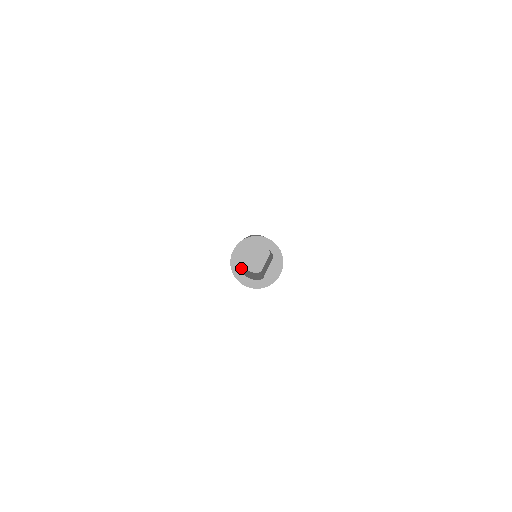
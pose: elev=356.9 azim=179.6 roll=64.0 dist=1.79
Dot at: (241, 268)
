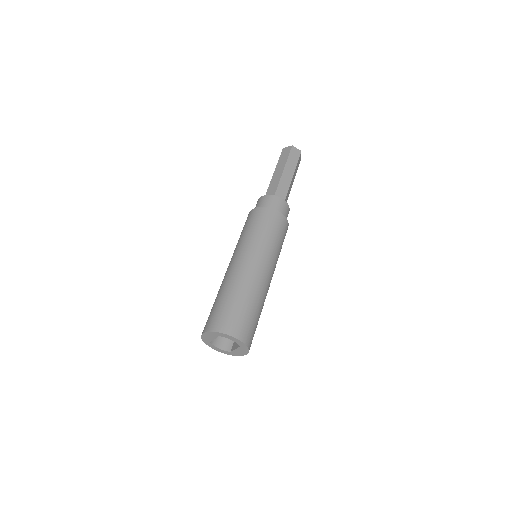
Dot at: occluded
